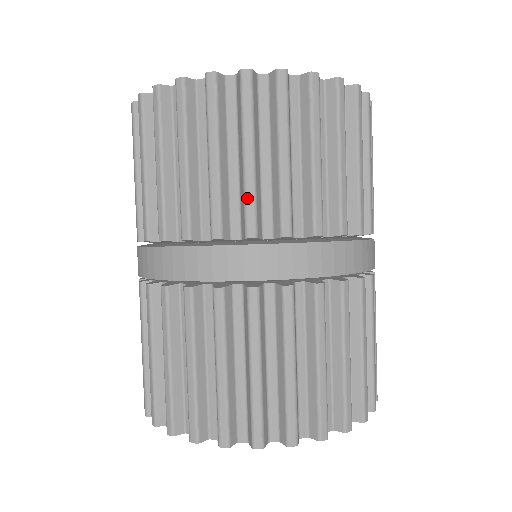
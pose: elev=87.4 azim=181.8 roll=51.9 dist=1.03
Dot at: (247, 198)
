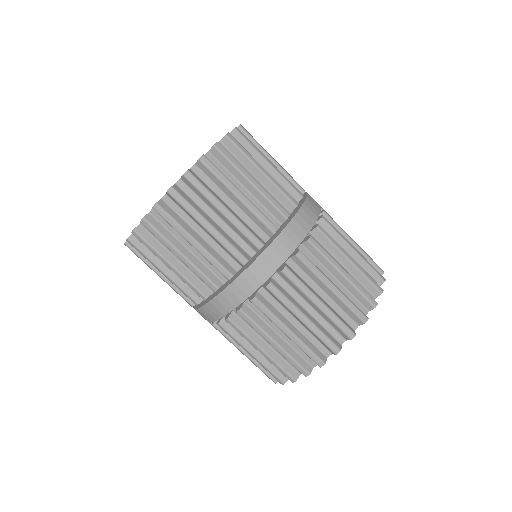
Dot at: (180, 290)
